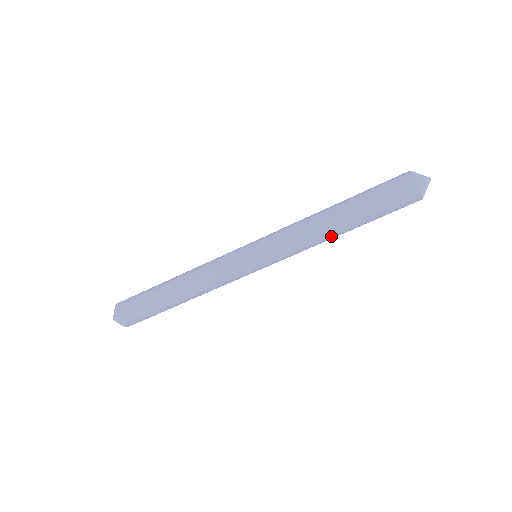
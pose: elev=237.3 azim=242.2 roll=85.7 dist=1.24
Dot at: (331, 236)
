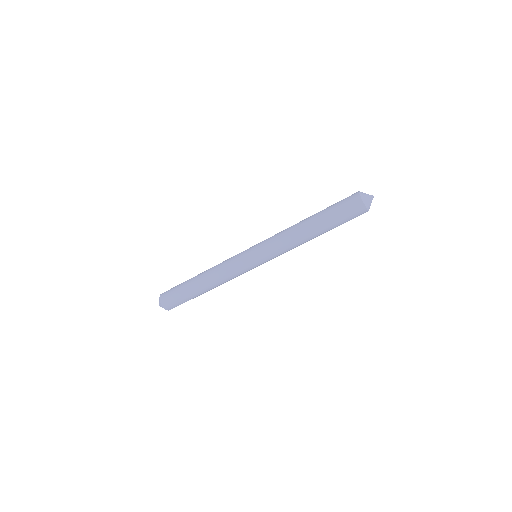
Dot at: (302, 233)
